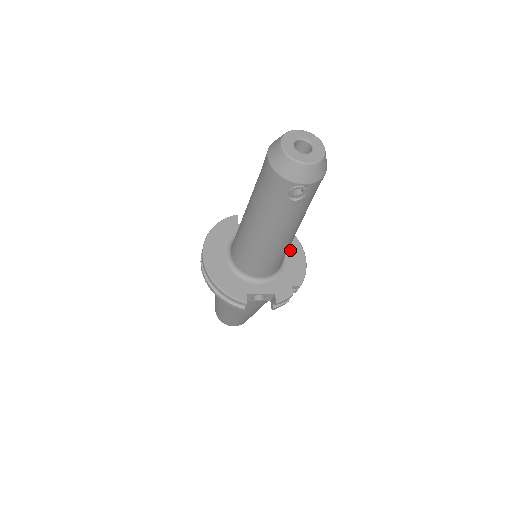
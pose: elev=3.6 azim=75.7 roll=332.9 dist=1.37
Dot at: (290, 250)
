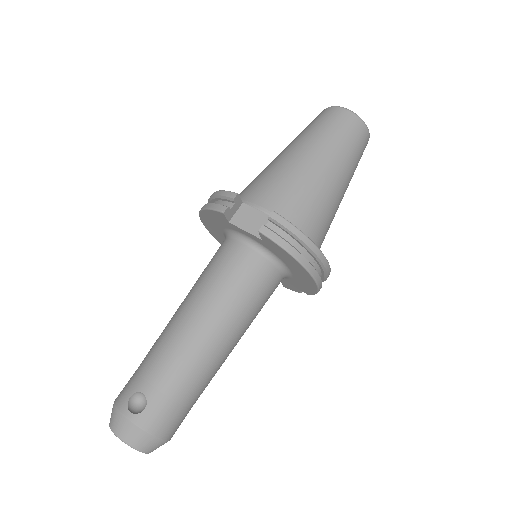
Dot at: (297, 273)
